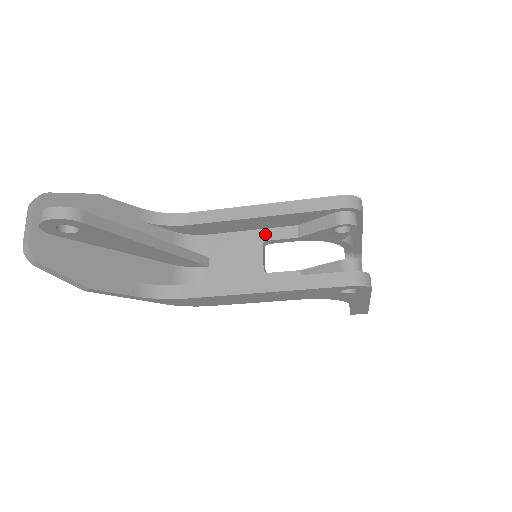
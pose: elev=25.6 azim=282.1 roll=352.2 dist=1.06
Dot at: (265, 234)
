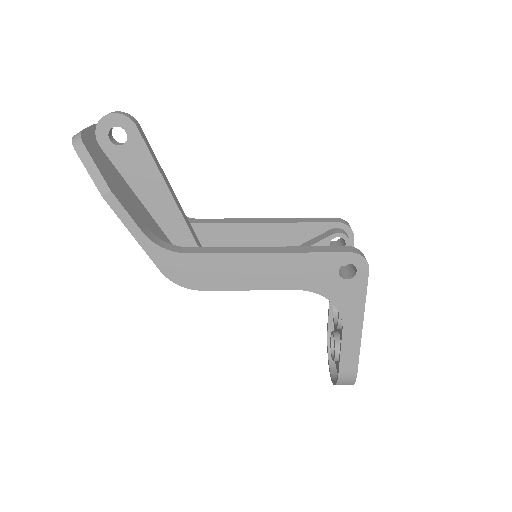
Dot at: occluded
